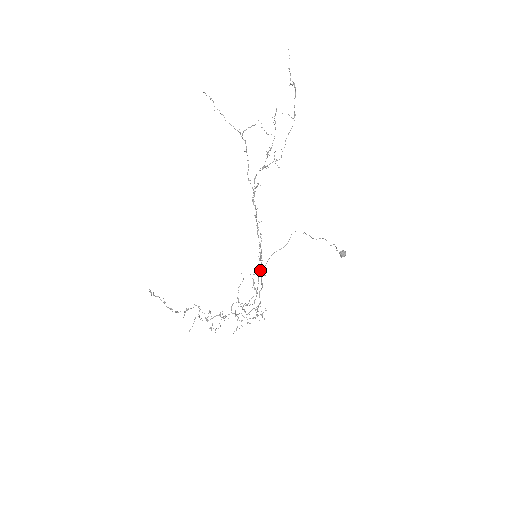
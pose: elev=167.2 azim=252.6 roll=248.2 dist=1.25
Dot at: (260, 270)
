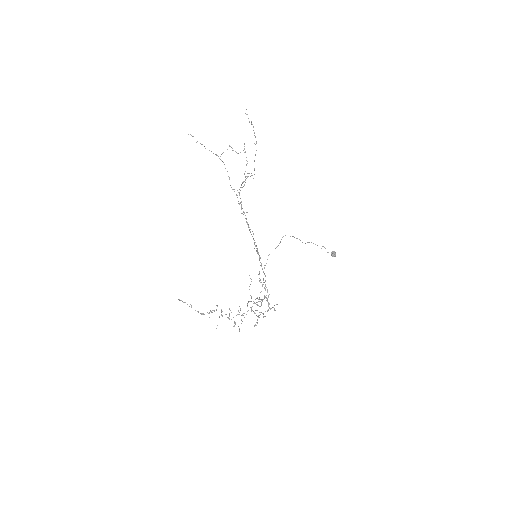
Dot at: occluded
